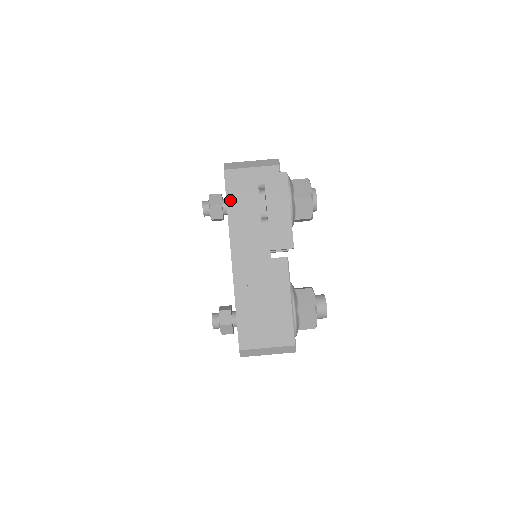
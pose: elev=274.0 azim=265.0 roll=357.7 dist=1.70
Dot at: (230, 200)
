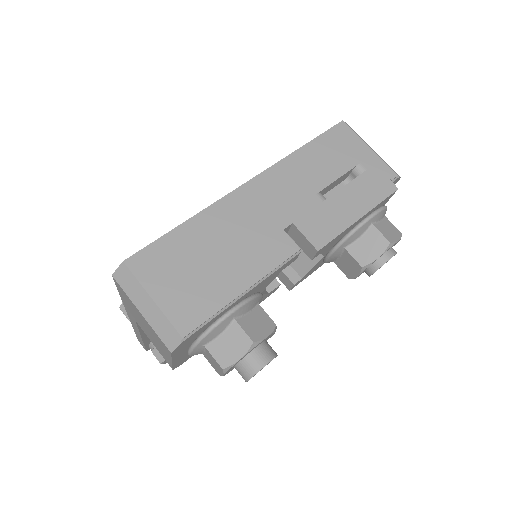
Dot at: (315, 144)
